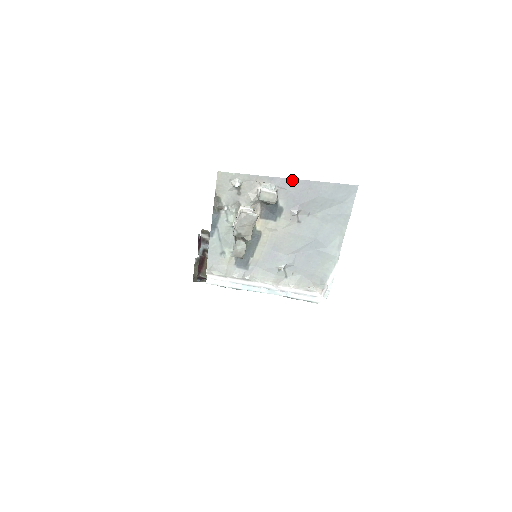
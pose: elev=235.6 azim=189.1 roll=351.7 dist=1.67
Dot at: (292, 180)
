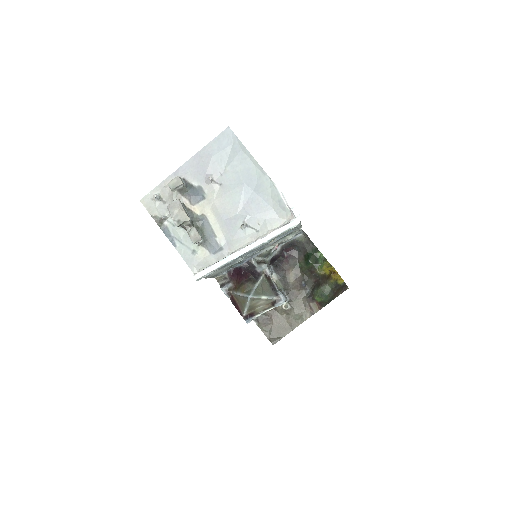
Dot at: (186, 164)
